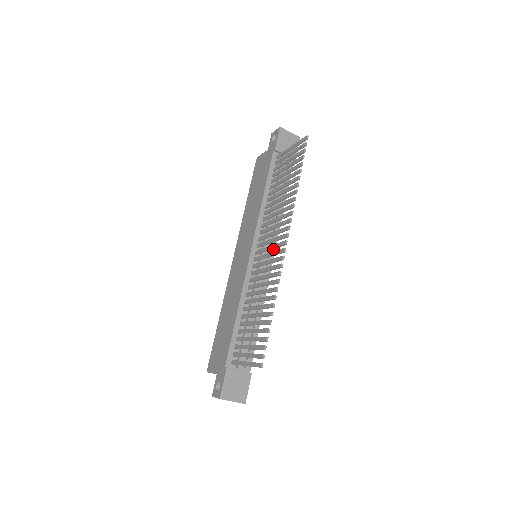
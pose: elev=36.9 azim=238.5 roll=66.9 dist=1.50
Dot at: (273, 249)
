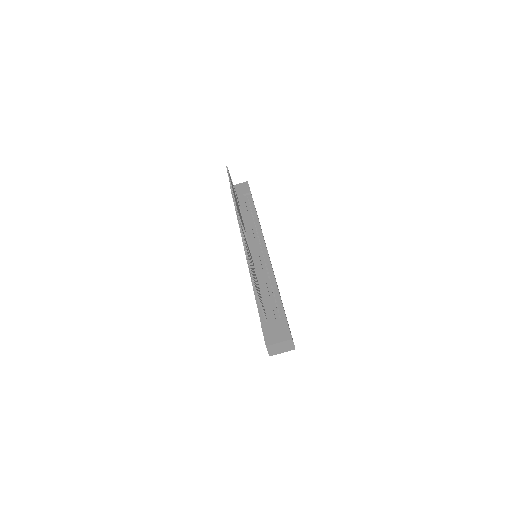
Dot at: (262, 242)
